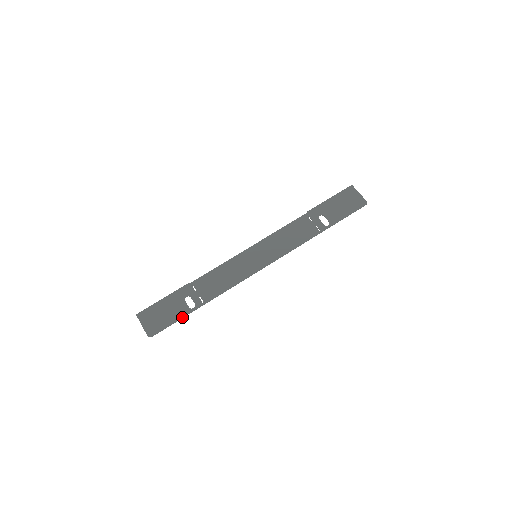
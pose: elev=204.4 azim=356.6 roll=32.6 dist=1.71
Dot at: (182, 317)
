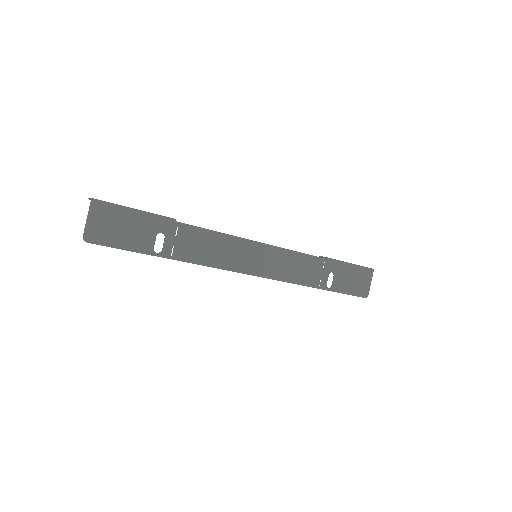
Dot at: (138, 251)
